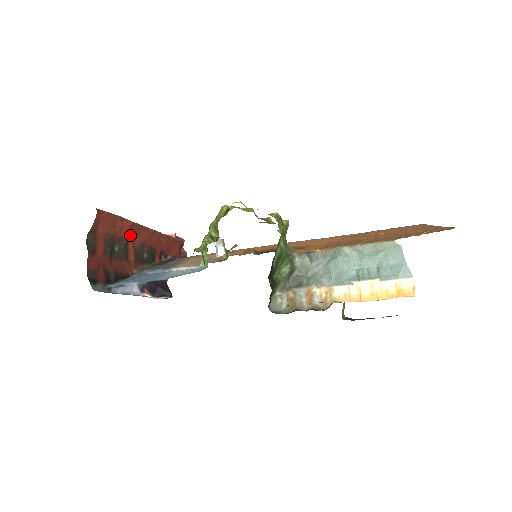
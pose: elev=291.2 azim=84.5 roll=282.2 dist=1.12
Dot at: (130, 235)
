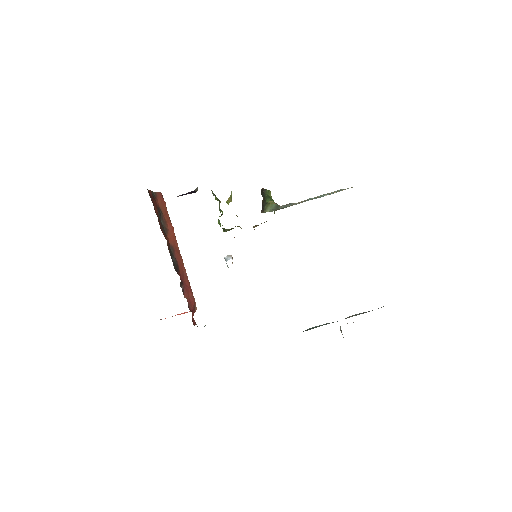
Dot at: (170, 233)
